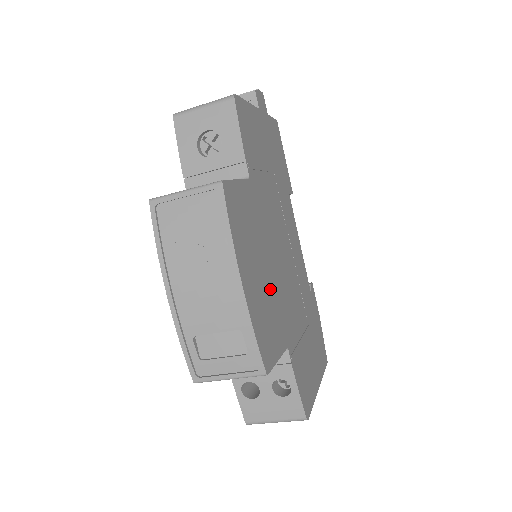
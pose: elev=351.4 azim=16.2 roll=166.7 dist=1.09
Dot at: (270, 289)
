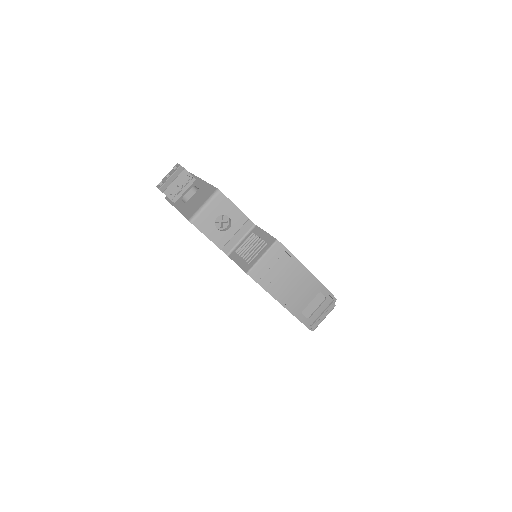
Dot at: occluded
